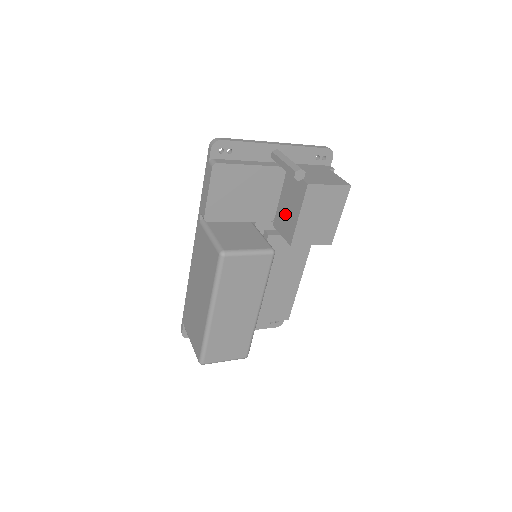
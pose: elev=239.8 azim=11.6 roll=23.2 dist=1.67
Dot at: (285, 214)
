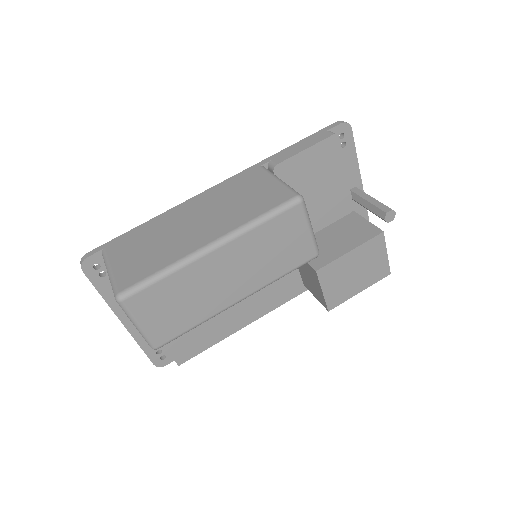
Dot at: (324, 243)
